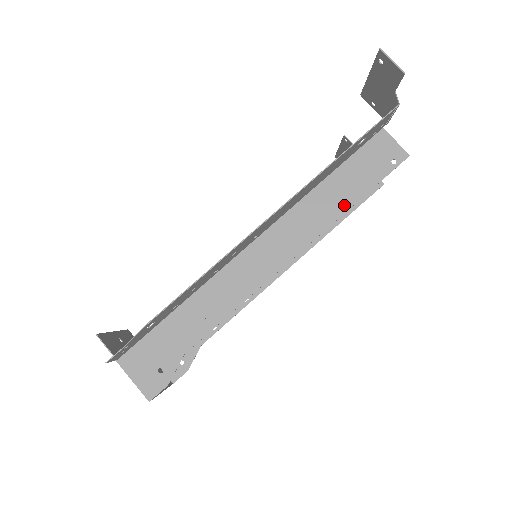
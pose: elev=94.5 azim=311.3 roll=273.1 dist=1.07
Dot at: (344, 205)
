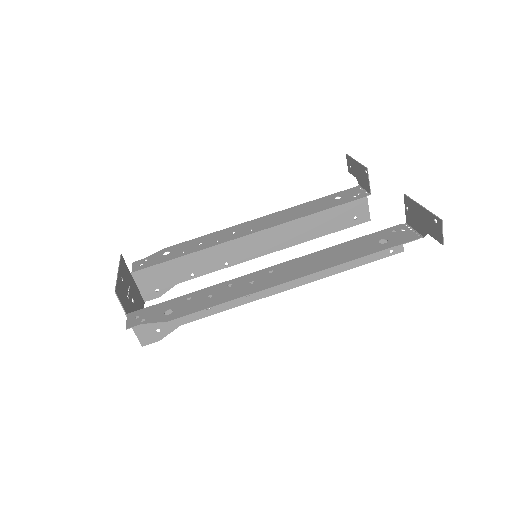
Dot at: (342, 268)
